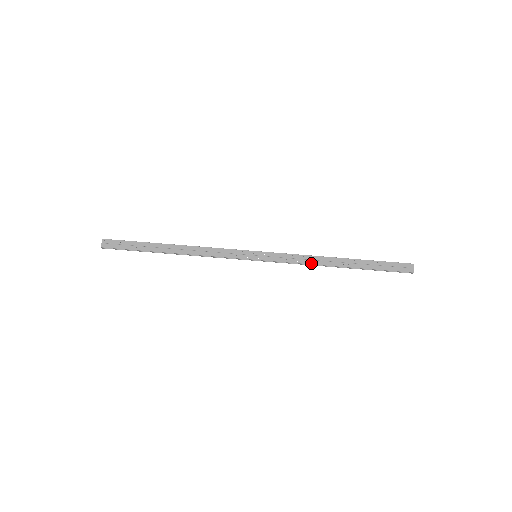
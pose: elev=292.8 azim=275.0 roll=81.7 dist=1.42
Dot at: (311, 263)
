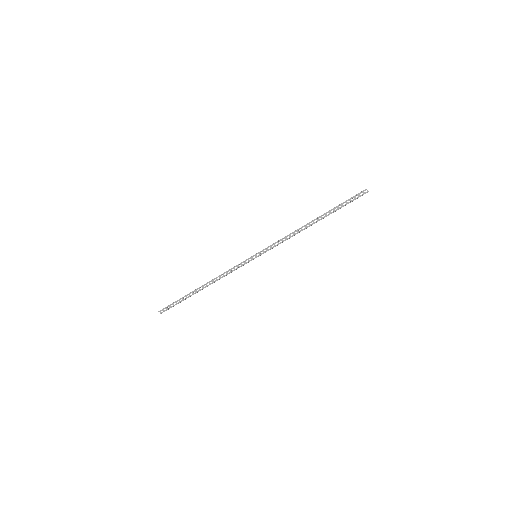
Dot at: occluded
